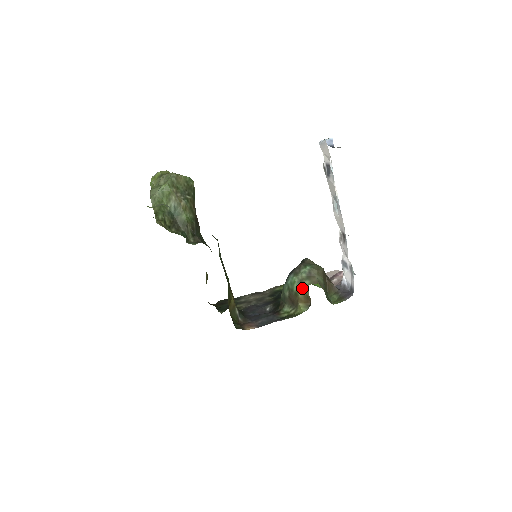
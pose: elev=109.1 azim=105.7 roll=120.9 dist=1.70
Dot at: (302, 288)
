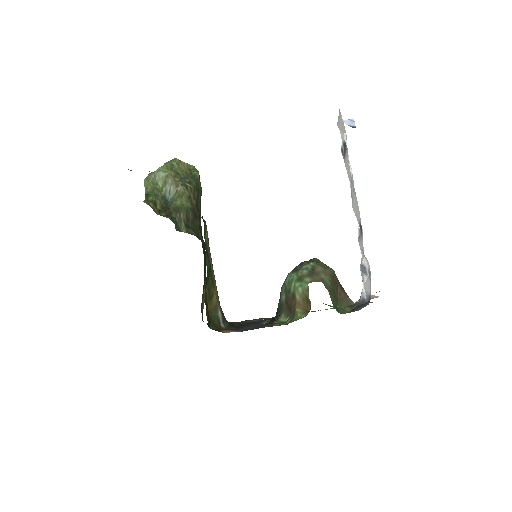
Dot at: (300, 287)
